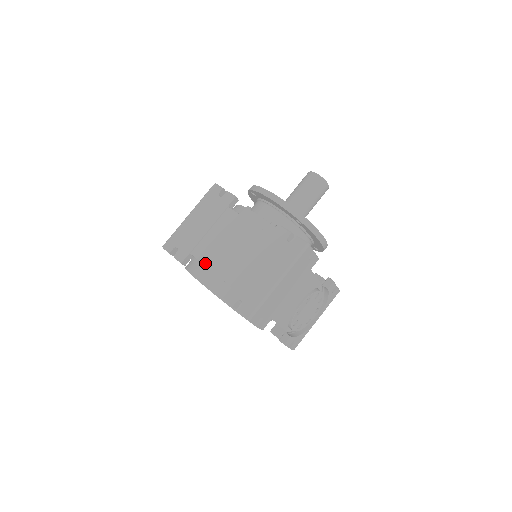
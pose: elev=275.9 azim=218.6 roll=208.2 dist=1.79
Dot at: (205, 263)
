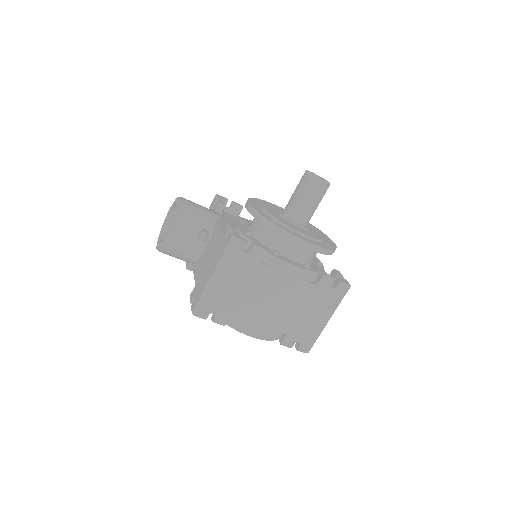
Dot at: (252, 321)
